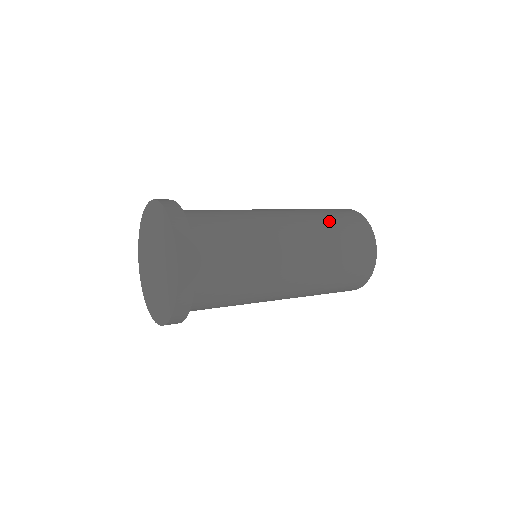
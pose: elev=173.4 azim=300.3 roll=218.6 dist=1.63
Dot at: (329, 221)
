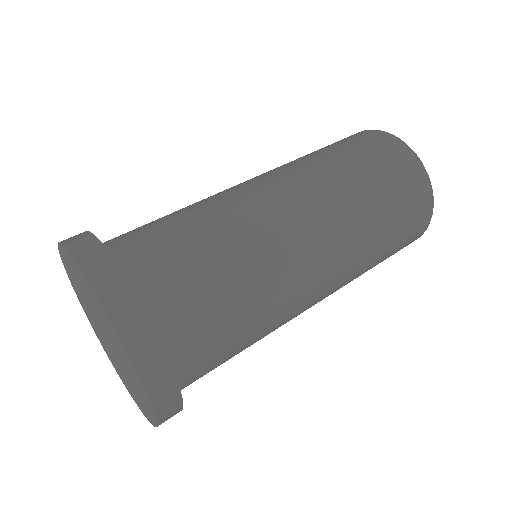
Dot at: (379, 257)
